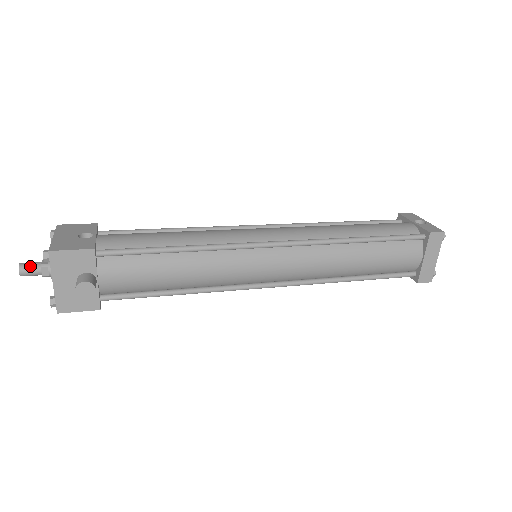
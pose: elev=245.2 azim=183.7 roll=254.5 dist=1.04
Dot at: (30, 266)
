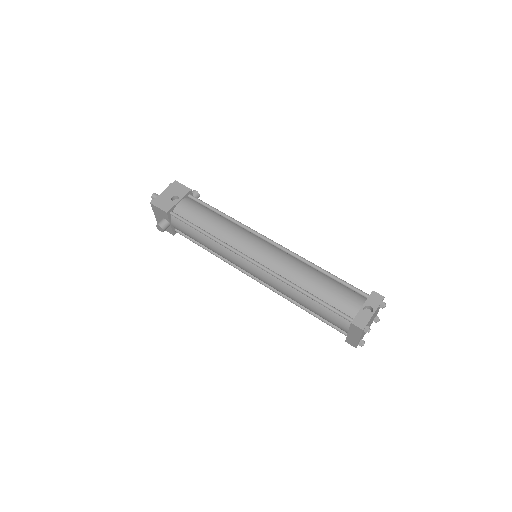
Dot at: occluded
